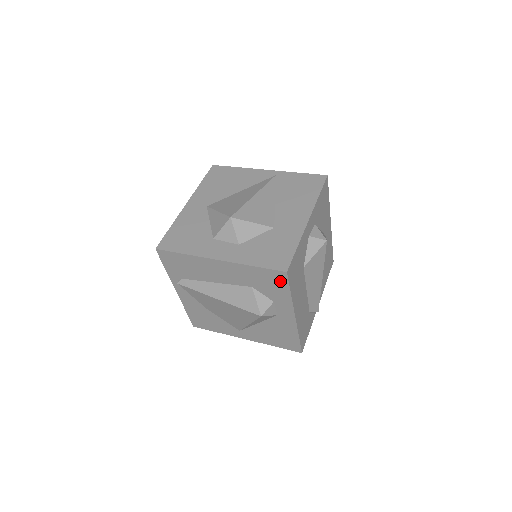
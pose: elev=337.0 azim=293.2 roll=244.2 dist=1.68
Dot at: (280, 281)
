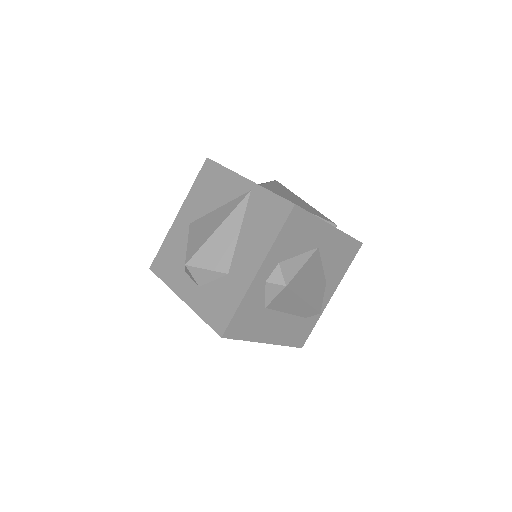
Dot at: occluded
